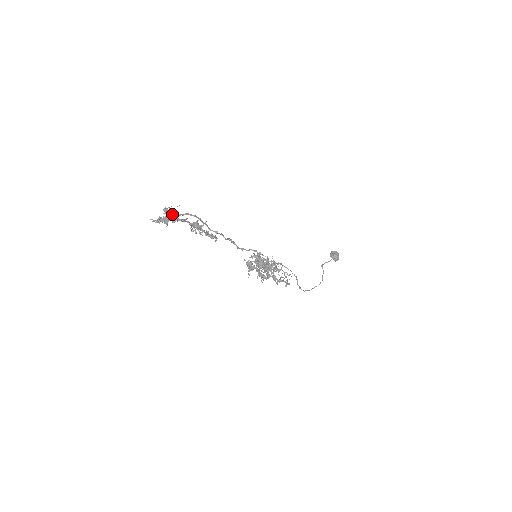
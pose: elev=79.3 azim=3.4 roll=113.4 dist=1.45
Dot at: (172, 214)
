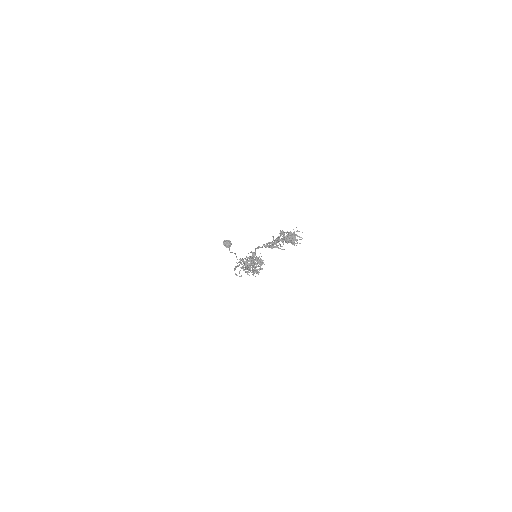
Dot at: (292, 235)
